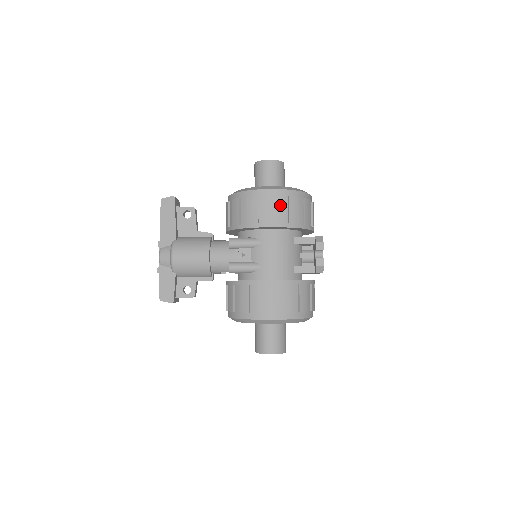
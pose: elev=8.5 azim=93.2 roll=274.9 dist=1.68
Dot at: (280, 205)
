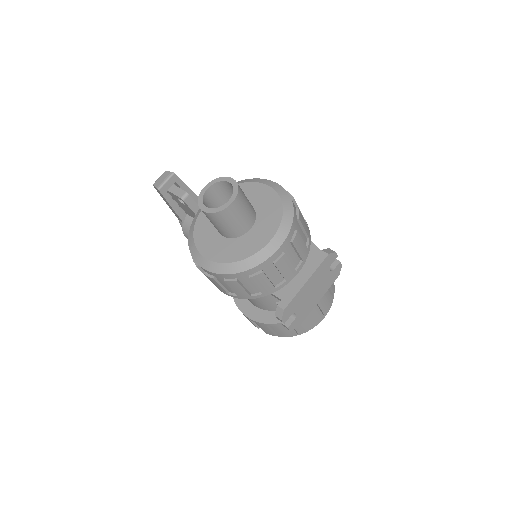
Dot at: (221, 282)
